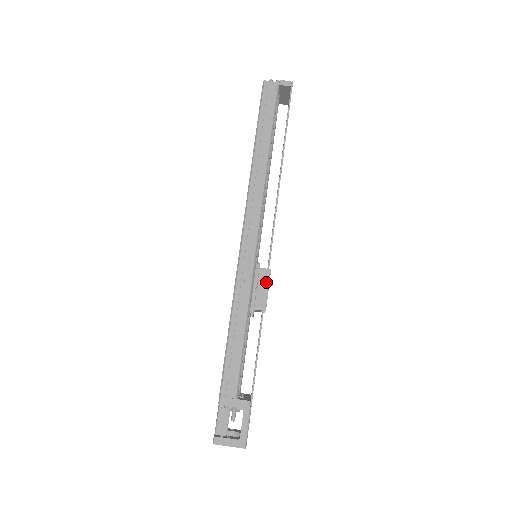
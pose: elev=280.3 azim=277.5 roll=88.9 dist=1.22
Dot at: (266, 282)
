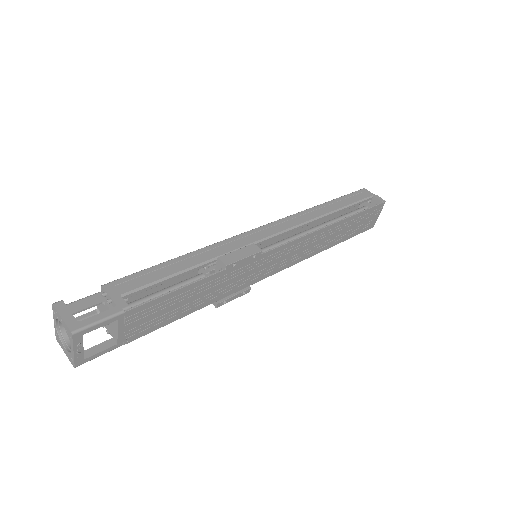
Dot at: (249, 253)
